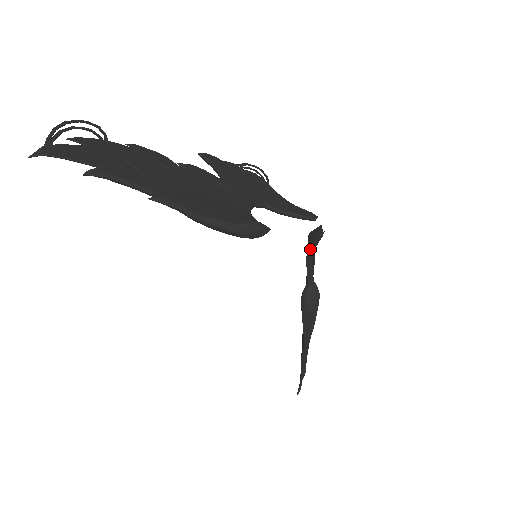
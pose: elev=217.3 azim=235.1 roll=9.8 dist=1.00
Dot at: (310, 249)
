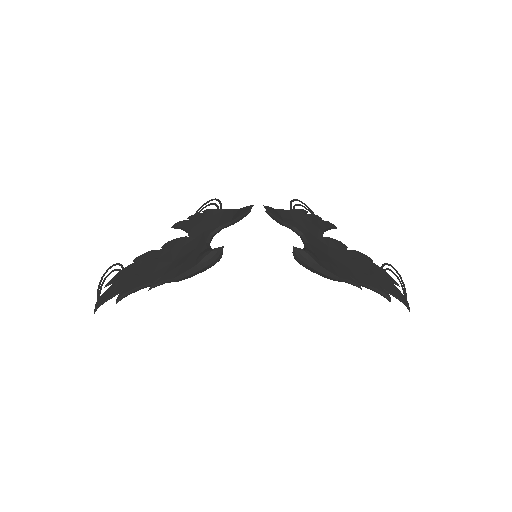
Dot at: (280, 223)
